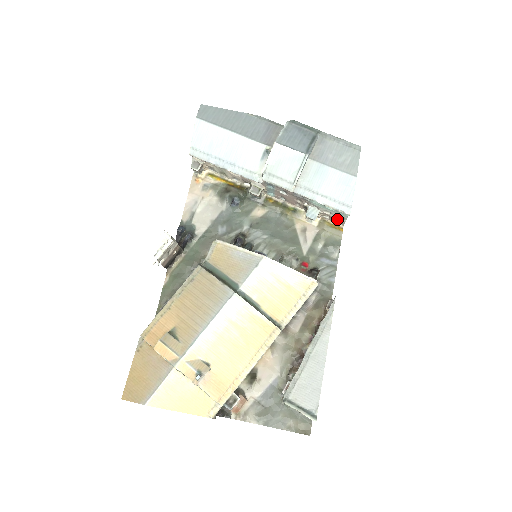
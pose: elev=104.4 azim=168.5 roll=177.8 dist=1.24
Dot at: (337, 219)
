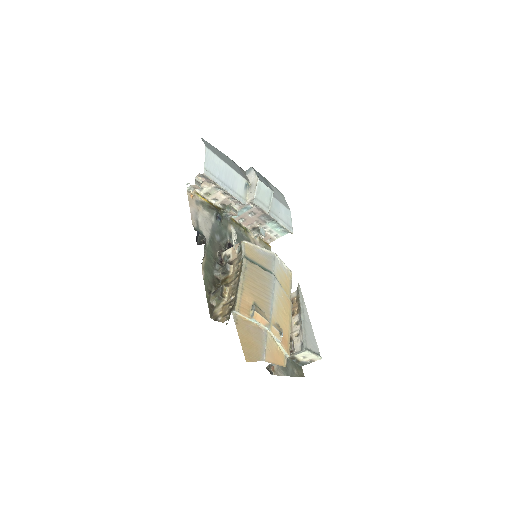
Dot at: (271, 238)
